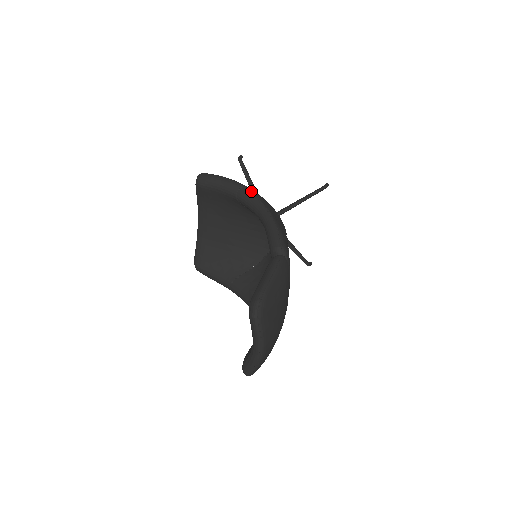
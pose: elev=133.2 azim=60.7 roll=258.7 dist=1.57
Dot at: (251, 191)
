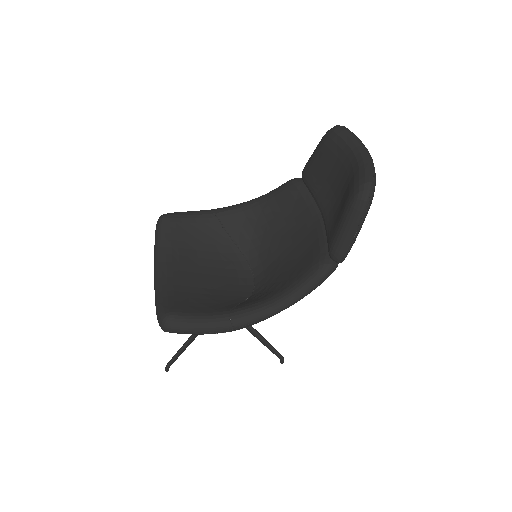
Dot at: occluded
